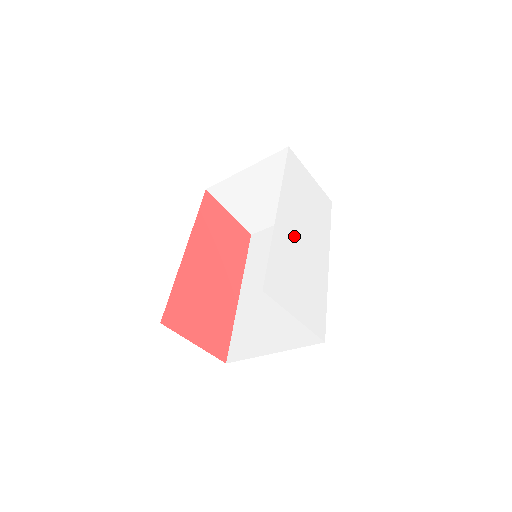
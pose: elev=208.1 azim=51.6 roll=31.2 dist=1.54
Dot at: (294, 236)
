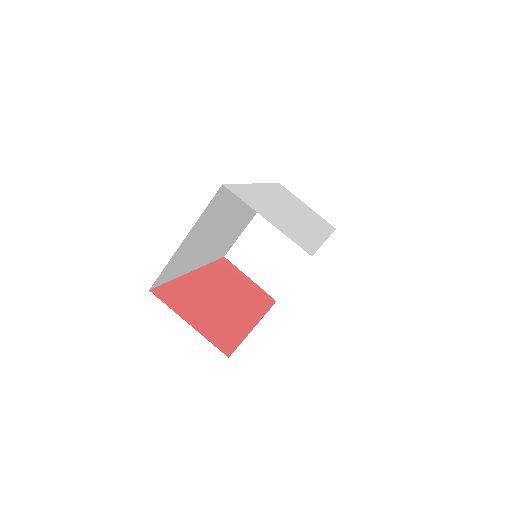
Dot at: (275, 202)
